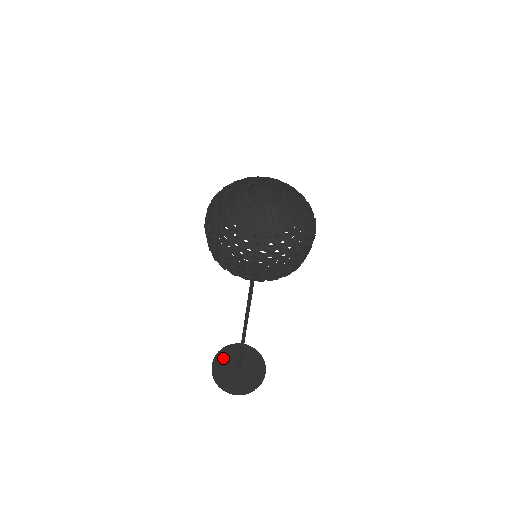
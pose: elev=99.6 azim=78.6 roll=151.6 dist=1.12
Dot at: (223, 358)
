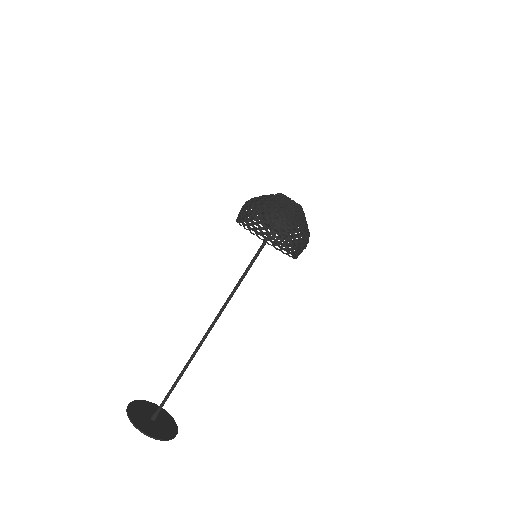
Dot at: (149, 406)
